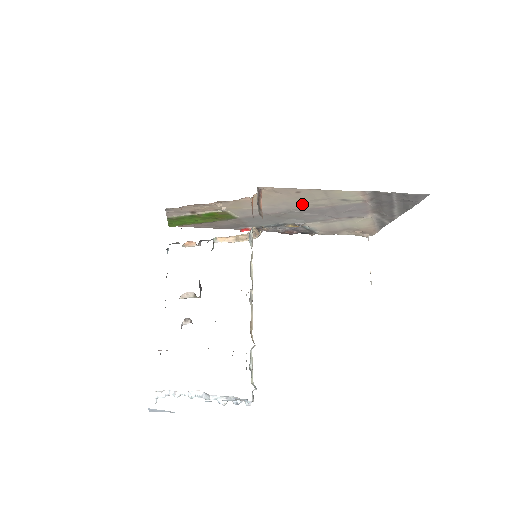
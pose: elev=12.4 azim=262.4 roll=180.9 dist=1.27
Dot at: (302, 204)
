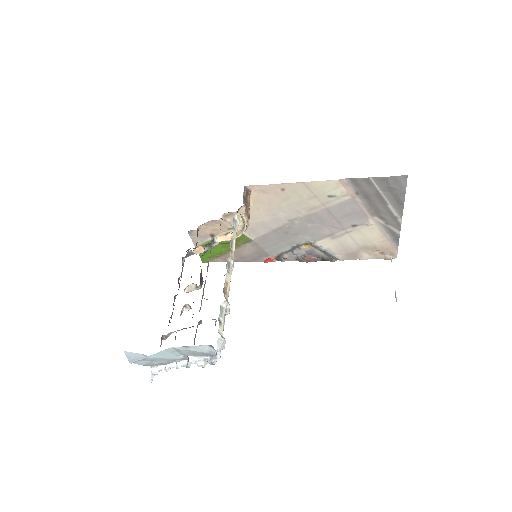
Dot at: (297, 209)
